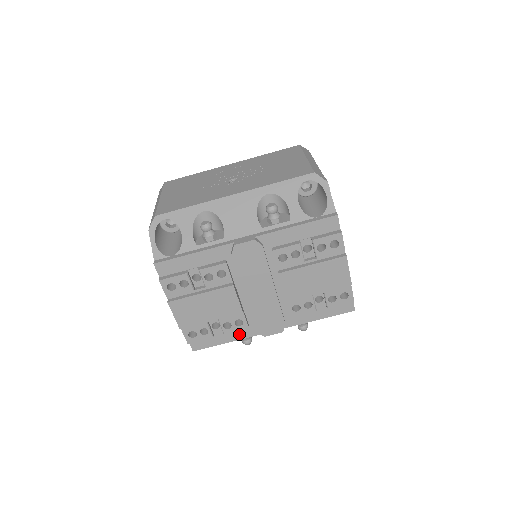
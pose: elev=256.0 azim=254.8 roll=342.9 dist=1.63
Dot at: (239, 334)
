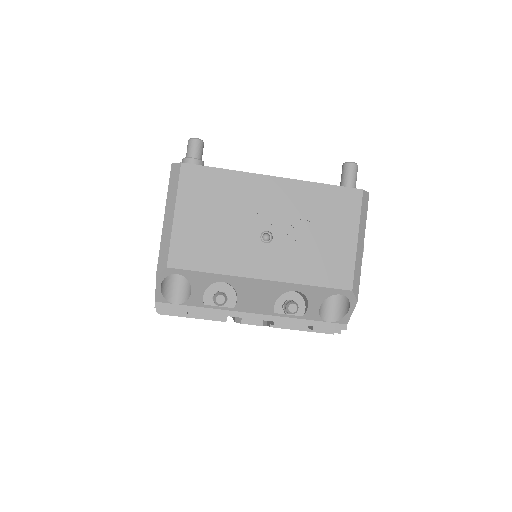
Dot at: occluded
